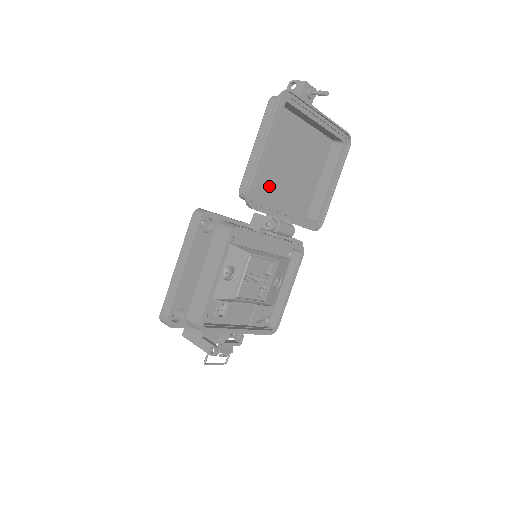
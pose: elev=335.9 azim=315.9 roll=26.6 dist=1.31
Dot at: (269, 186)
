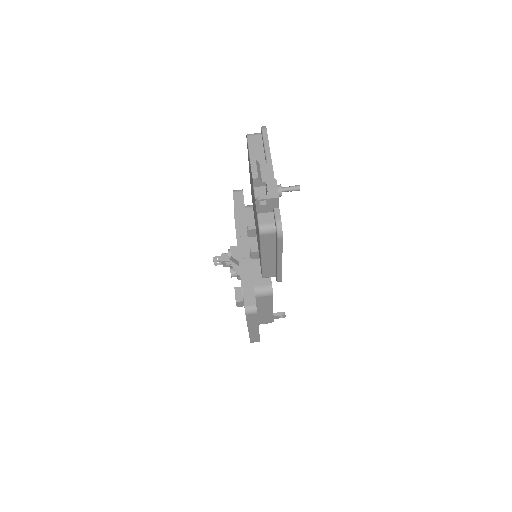
Dot at: occluded
